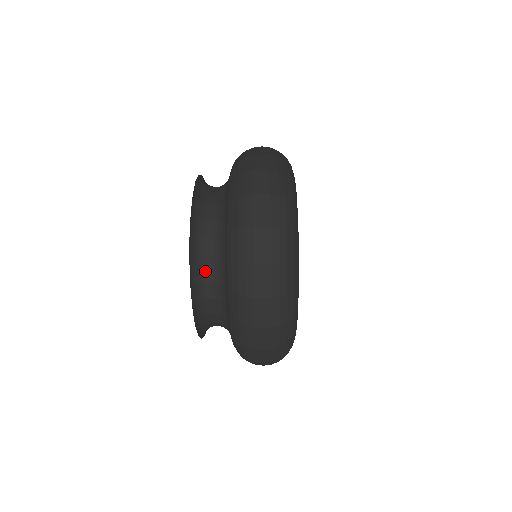
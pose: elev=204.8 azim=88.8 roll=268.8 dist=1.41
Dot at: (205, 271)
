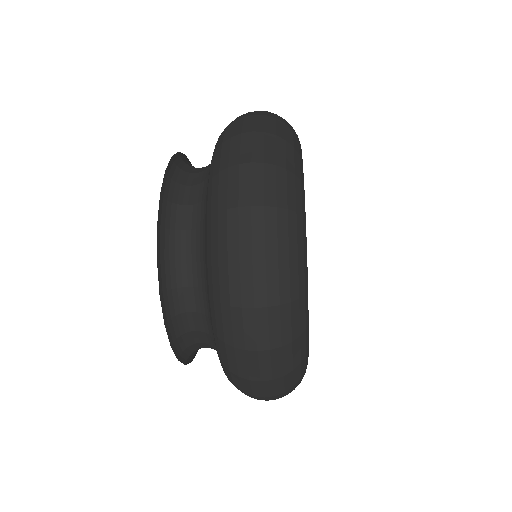
Dot at: (198, 346)
